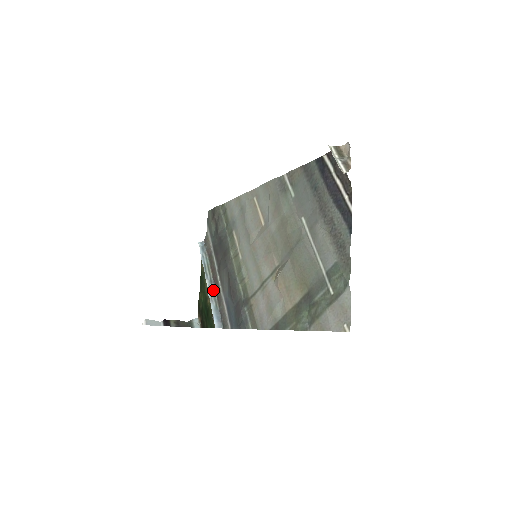
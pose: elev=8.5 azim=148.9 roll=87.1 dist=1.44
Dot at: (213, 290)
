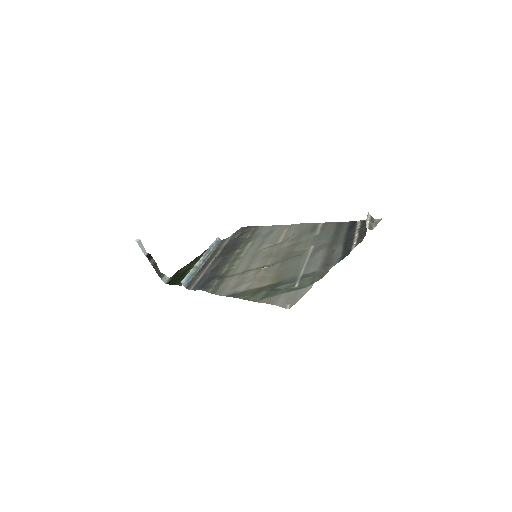
Dot at: (201, 265)
